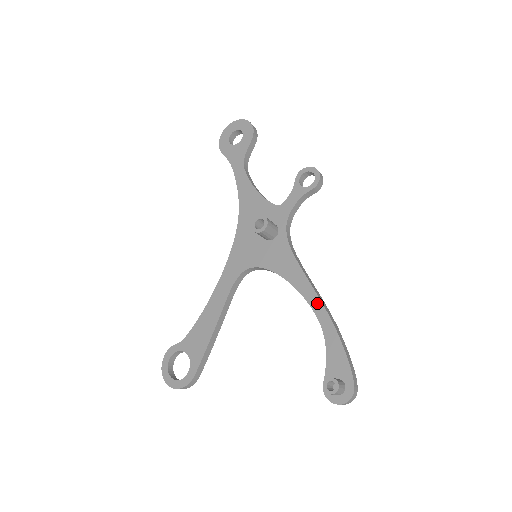
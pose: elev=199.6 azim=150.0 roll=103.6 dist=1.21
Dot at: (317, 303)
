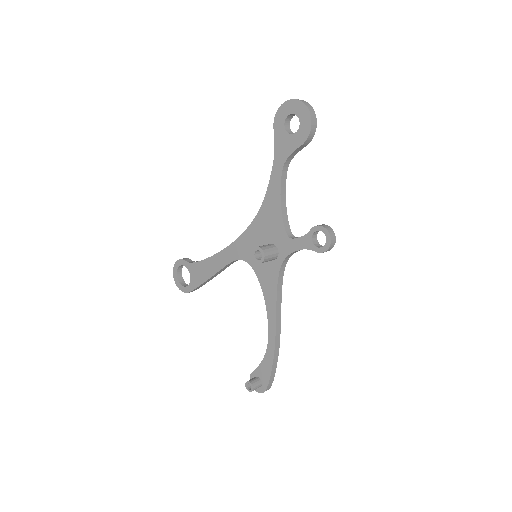
Dot at: (273, 331)
